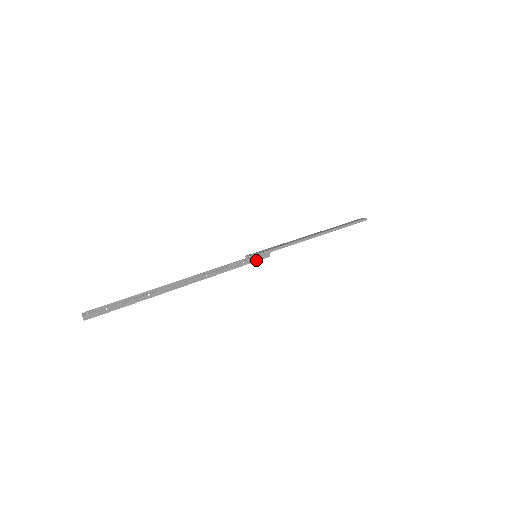
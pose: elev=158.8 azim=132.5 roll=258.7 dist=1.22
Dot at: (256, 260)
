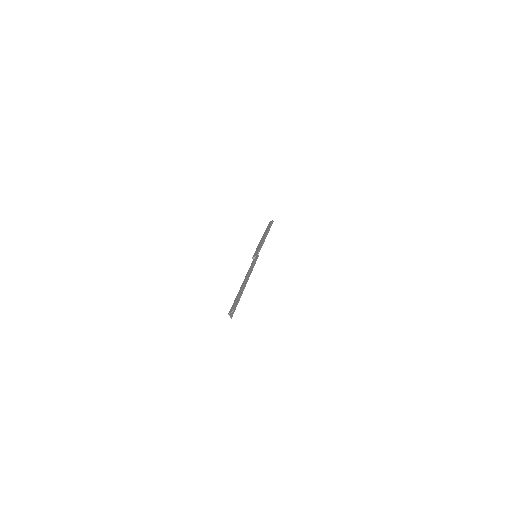
Dot at: (256, 260)
